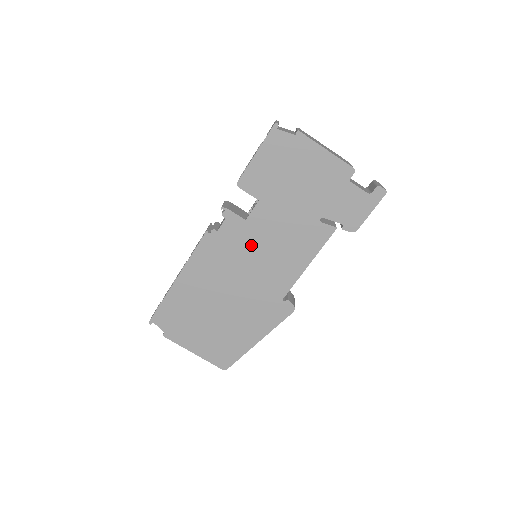
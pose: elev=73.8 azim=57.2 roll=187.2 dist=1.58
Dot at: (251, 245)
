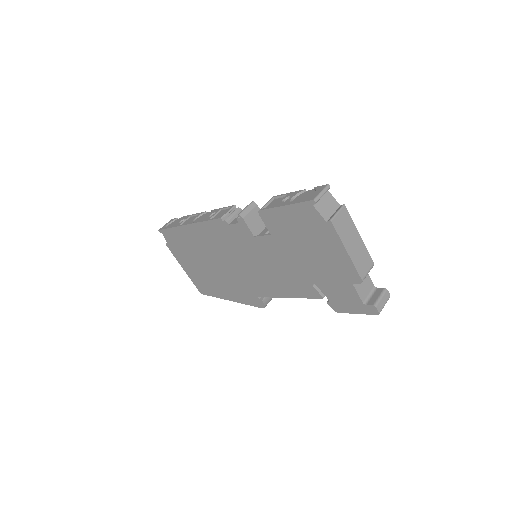
Dot at: (251, 253)
